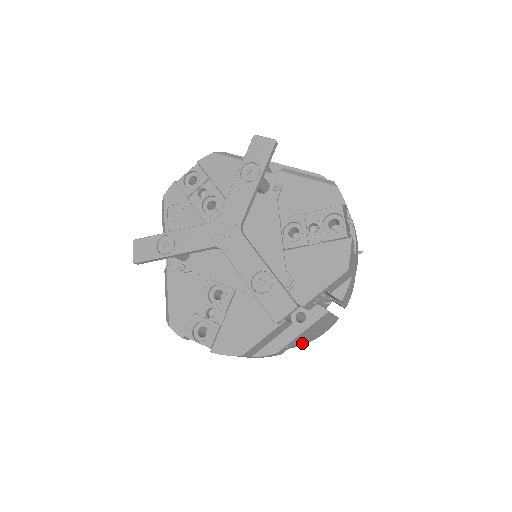
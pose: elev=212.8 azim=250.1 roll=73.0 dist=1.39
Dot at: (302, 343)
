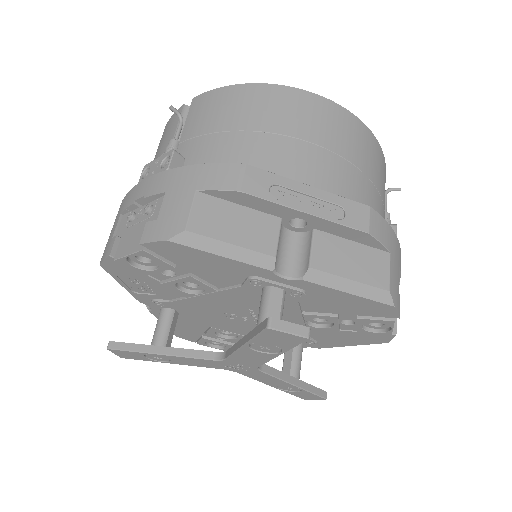
Dot at: occluded
